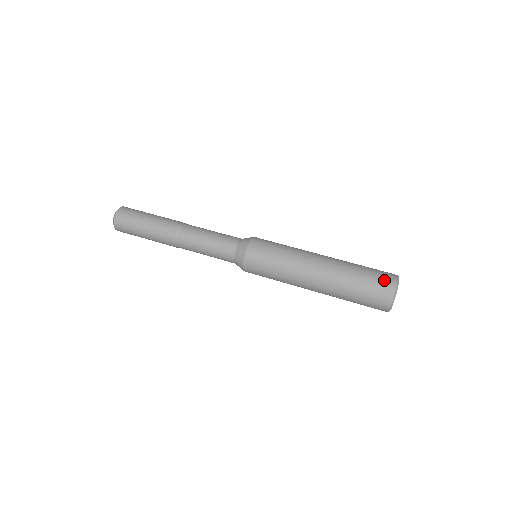
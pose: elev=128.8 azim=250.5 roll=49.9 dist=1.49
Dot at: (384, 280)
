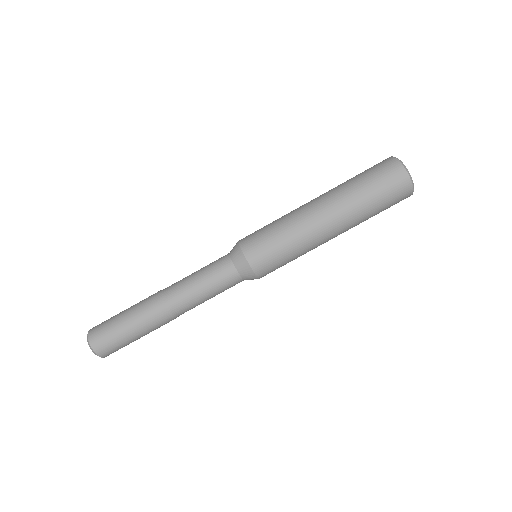
Dot at: (384, 166)
